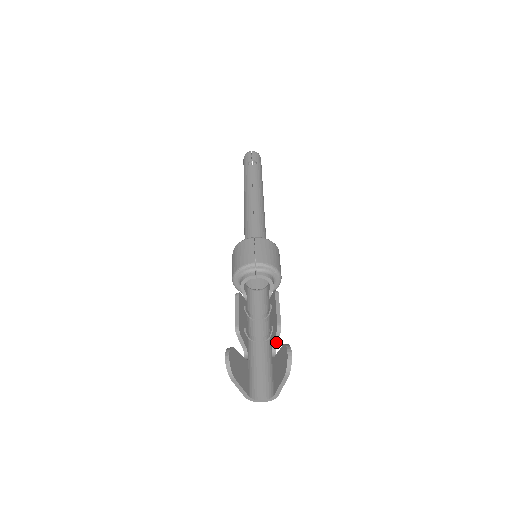
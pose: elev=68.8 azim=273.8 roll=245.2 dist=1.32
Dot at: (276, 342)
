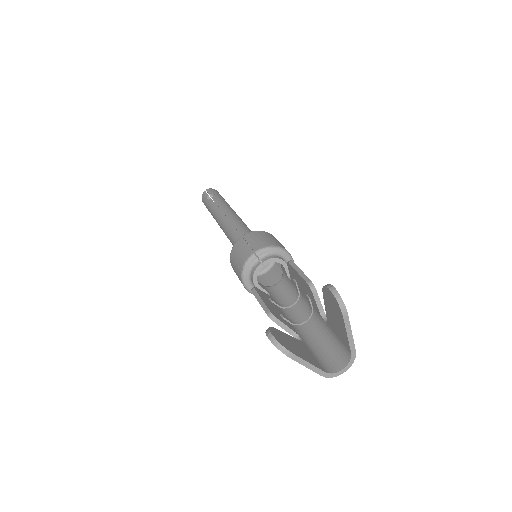
Dot at: (319, 304)
